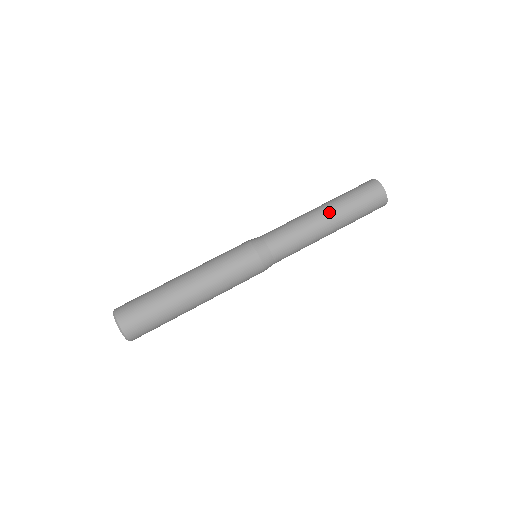
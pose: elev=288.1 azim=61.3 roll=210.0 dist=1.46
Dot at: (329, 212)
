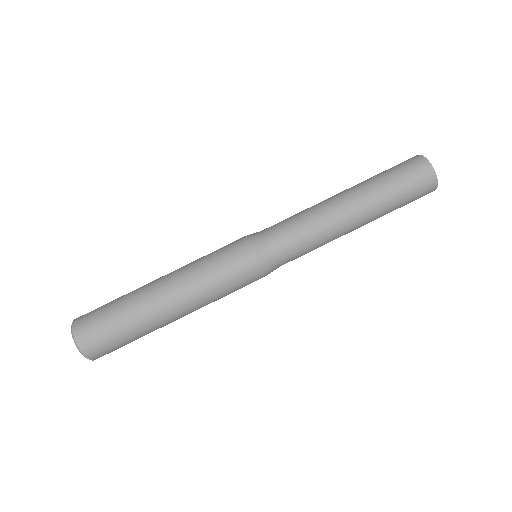
Dot at: (352, 196)
